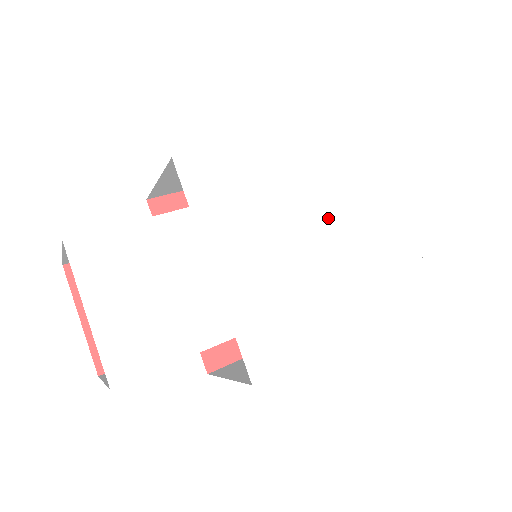
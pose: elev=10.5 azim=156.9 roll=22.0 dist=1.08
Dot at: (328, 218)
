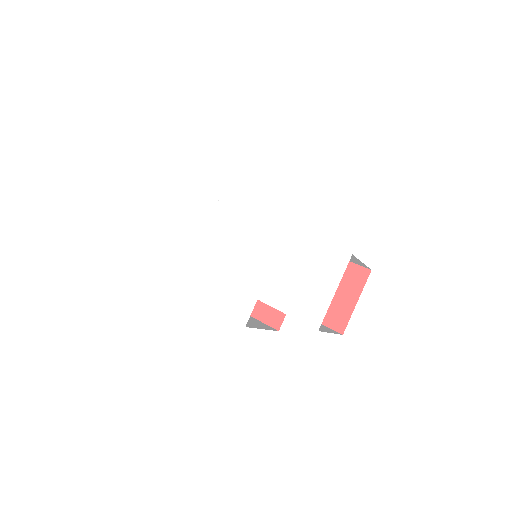
Dot at: (271, 255)
